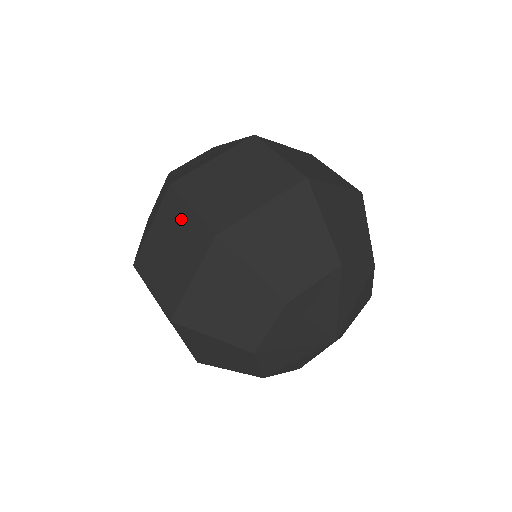
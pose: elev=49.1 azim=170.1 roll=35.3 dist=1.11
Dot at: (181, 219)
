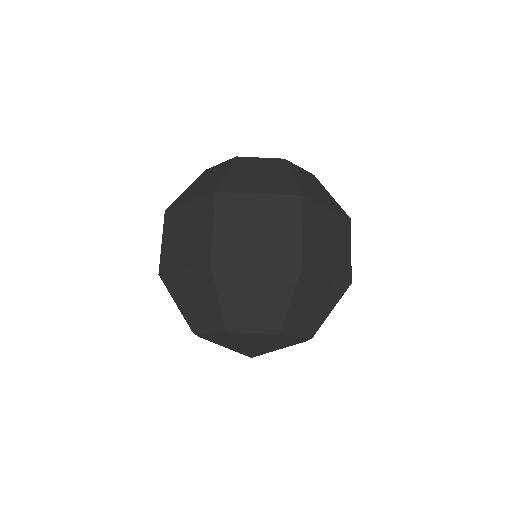
Dot at: (288, 225)
